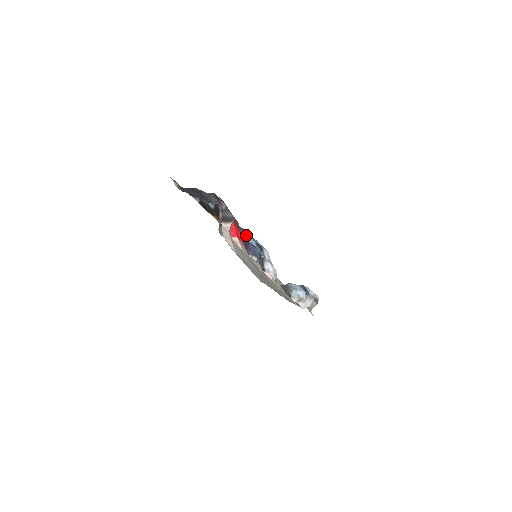
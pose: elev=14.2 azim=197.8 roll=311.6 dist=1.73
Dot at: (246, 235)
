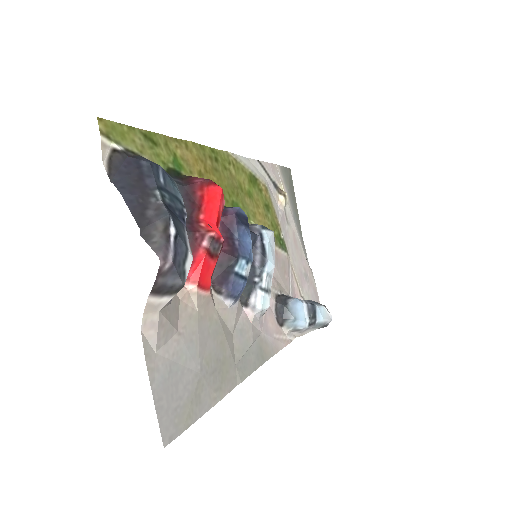
Dot at: (237, 250)
